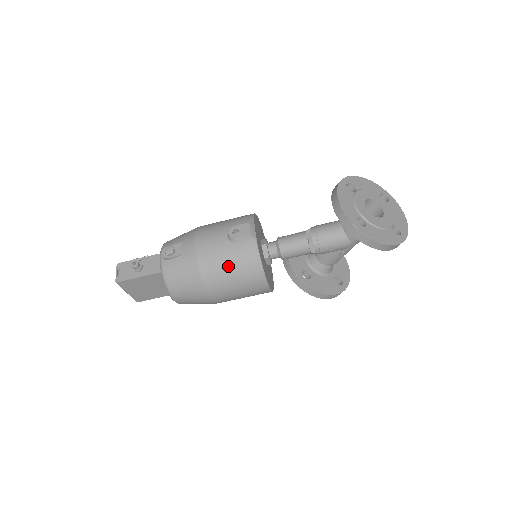
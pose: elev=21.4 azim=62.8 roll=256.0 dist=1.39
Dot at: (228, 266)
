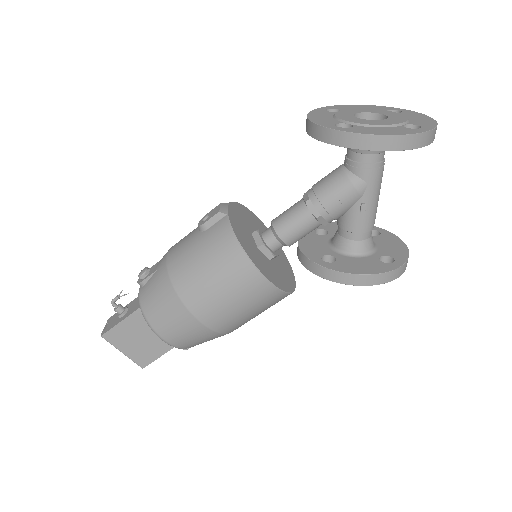
Dot at: (200, 260)
